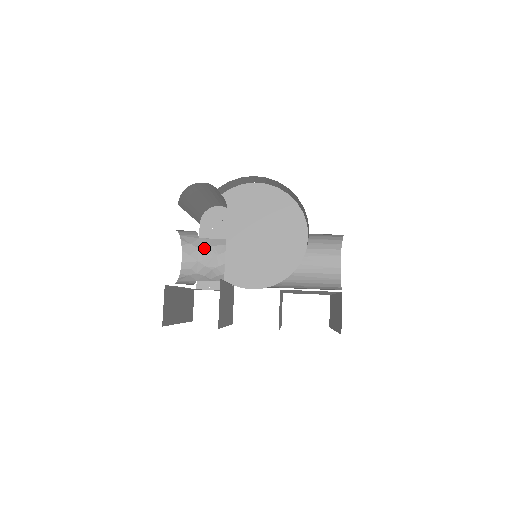
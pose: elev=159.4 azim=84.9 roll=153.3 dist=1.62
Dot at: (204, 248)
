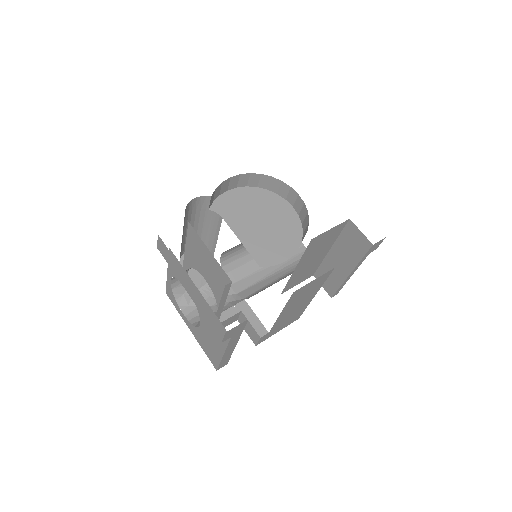
Dot at: occluded
